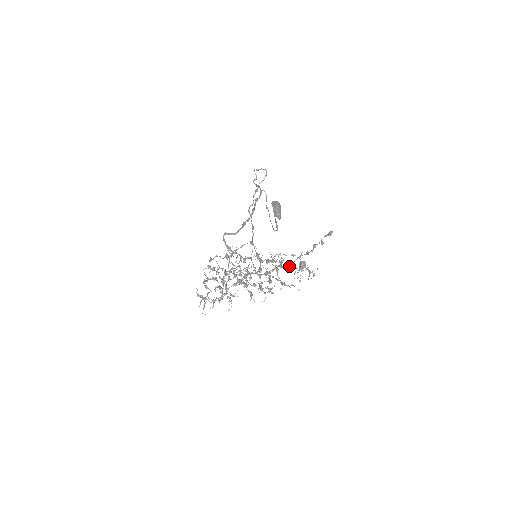
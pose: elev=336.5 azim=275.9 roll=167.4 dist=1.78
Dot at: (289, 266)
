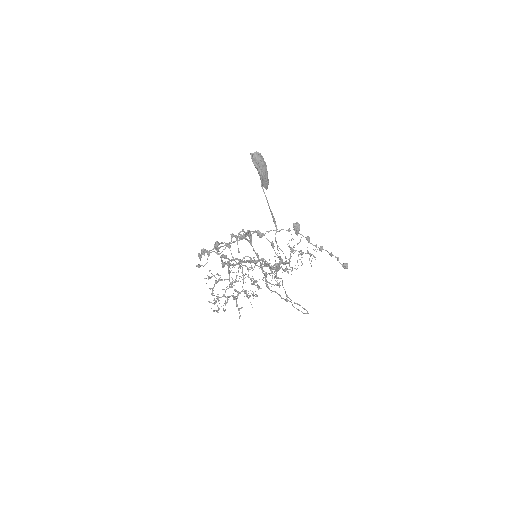
Dot at: occluded
